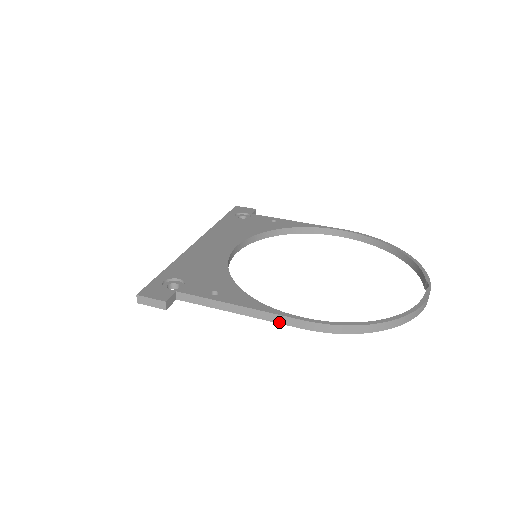
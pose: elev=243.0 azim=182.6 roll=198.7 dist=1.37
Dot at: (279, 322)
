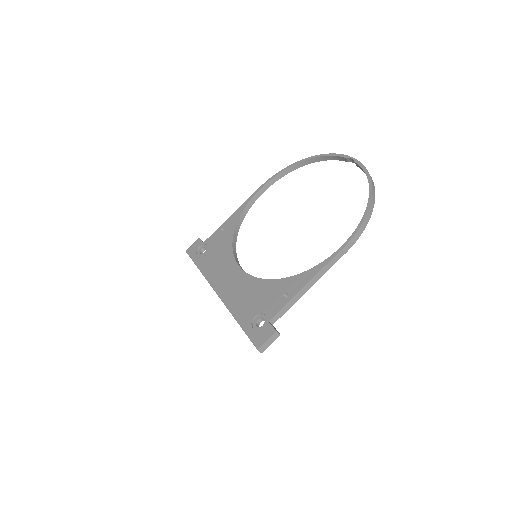
Dot at: occluded
